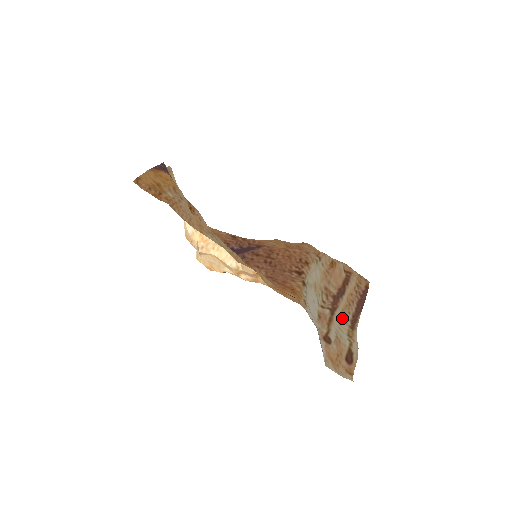
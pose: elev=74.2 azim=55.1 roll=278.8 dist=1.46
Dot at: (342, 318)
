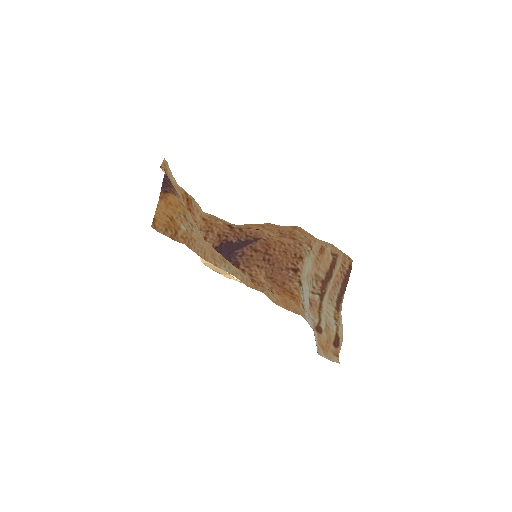
Dot at: (329, 300)
